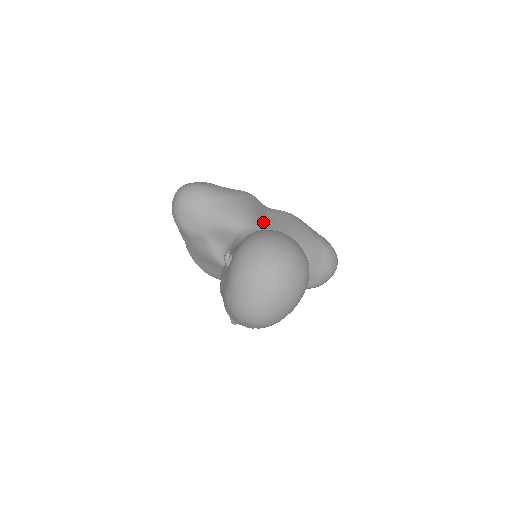
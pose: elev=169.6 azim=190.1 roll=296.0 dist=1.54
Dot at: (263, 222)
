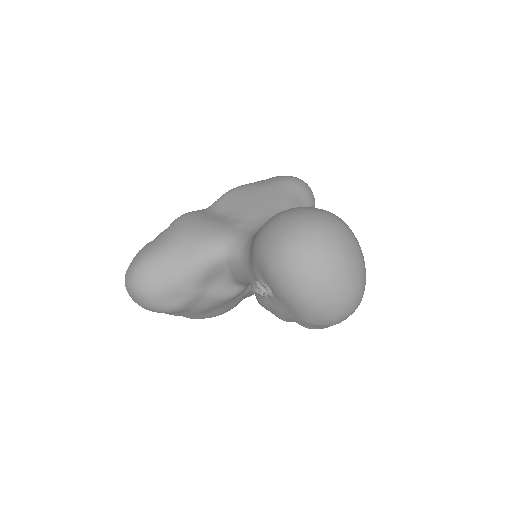
Dot at: (229, 224)
